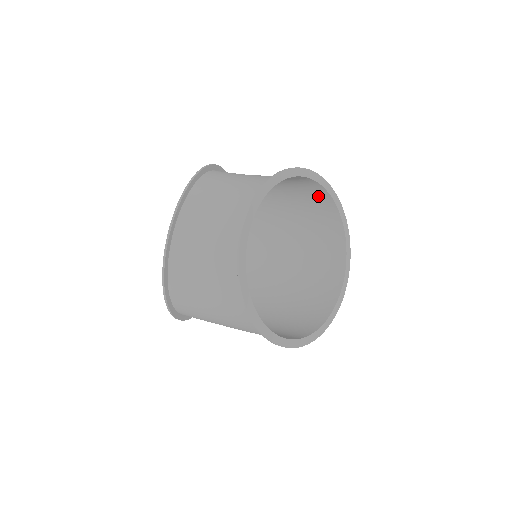
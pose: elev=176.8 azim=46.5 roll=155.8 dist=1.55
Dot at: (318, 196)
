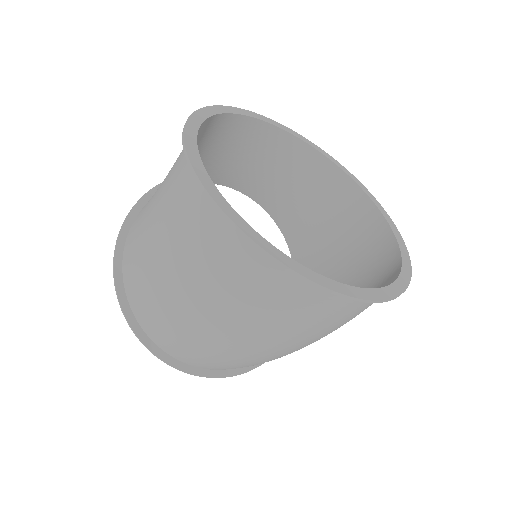
Dot at: (384, 261)
